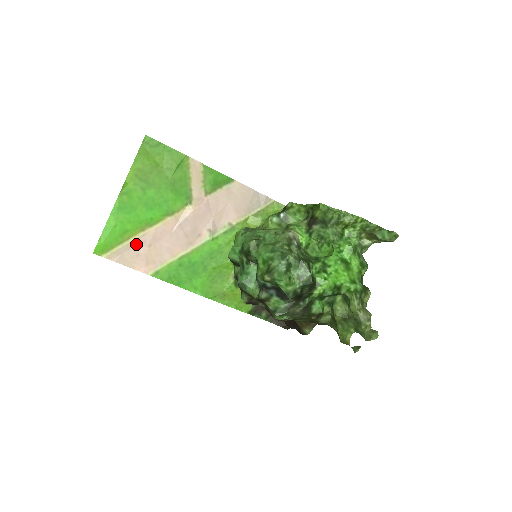
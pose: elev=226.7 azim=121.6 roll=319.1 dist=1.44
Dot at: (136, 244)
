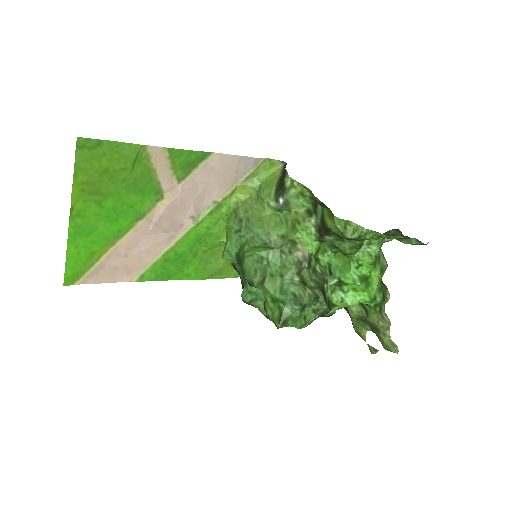
Dot at: (109, 260)
